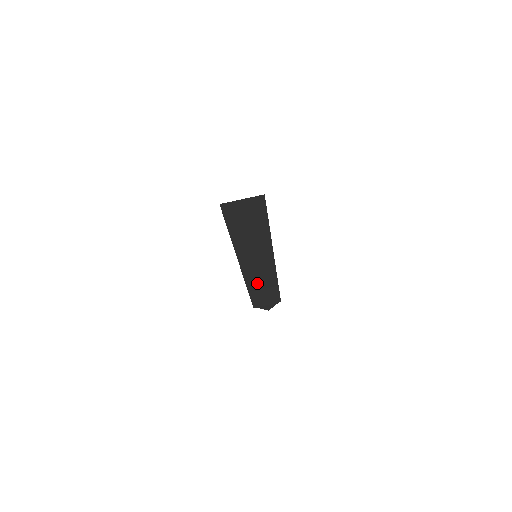
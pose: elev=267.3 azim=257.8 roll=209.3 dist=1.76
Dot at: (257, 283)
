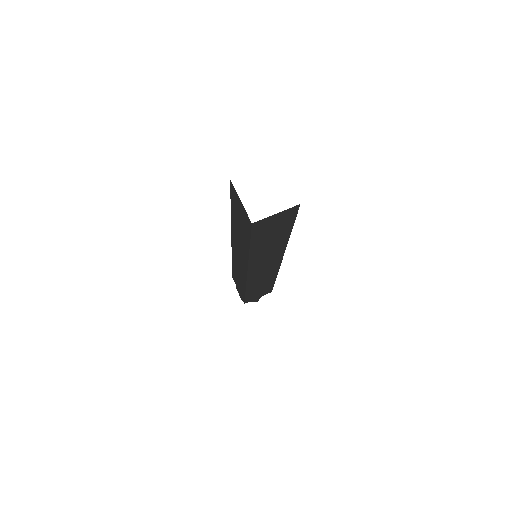
Dot at: (257, 283)
